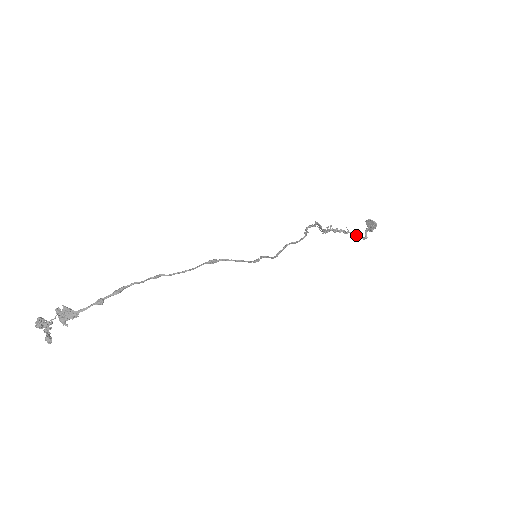
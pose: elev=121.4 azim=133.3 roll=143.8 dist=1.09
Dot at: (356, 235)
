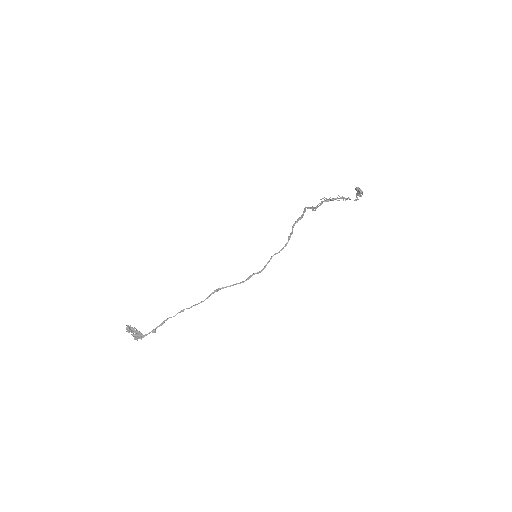
Dot at: (349, 198)
